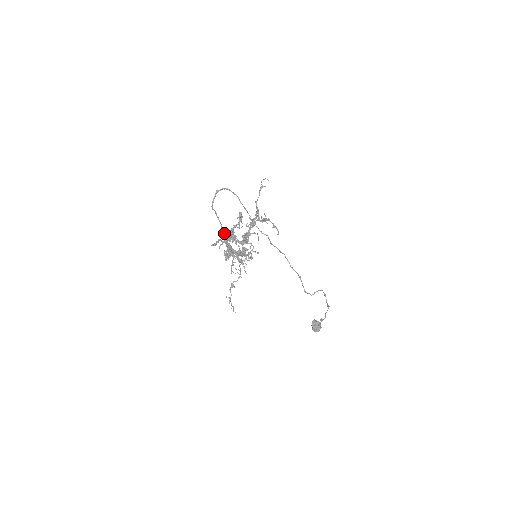
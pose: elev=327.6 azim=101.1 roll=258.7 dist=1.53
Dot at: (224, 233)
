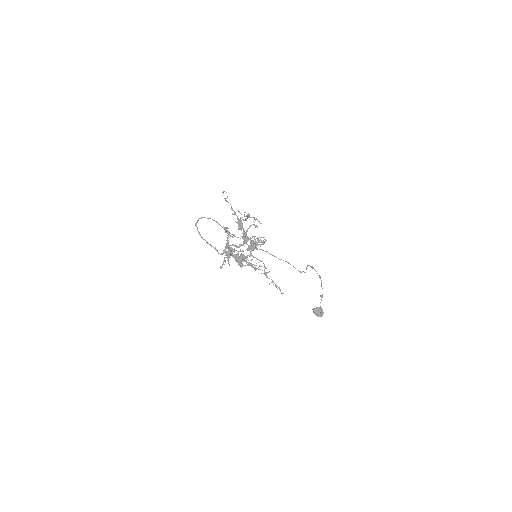
Dot at: (223, 253)
